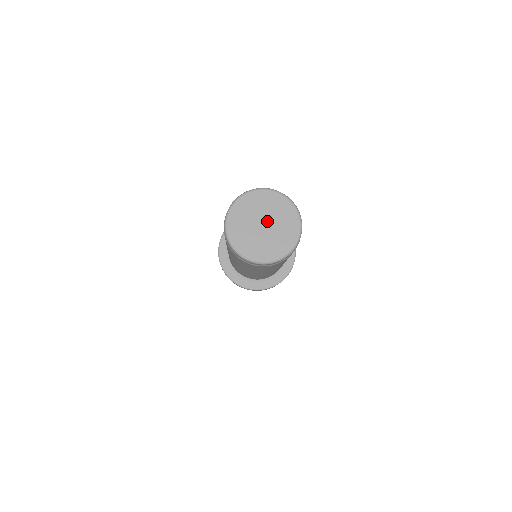
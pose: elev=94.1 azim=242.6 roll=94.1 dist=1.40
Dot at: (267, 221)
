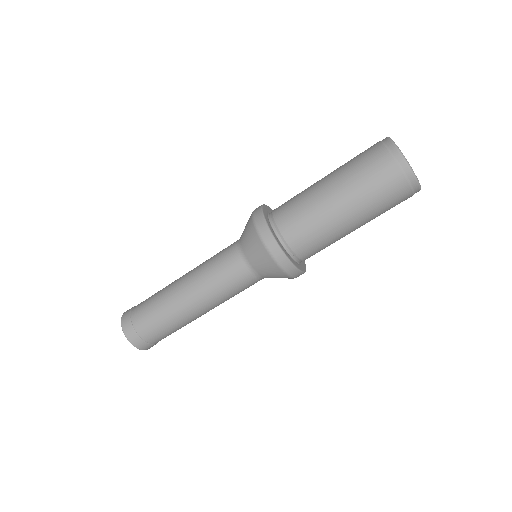
Dot at: occluded
